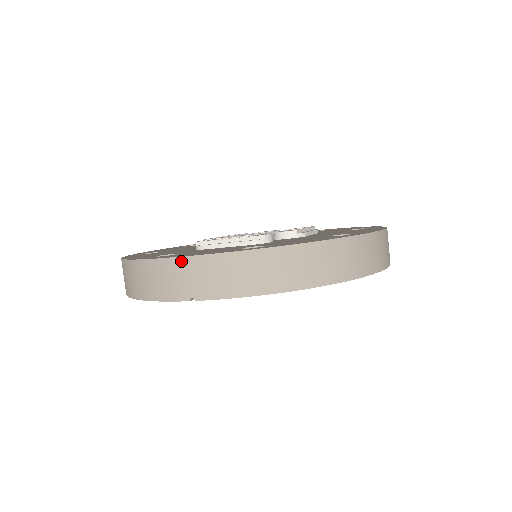
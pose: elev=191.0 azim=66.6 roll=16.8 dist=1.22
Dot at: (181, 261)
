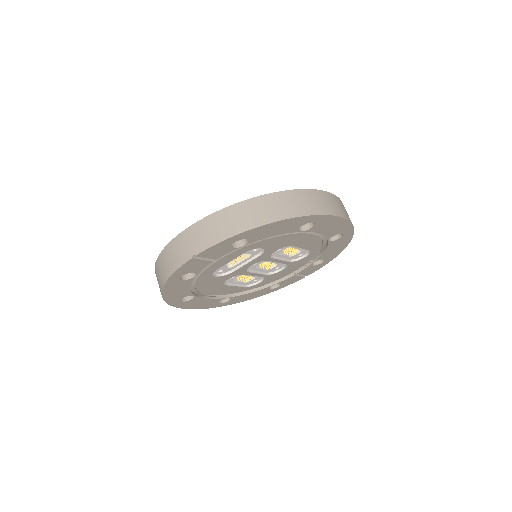
Dot at: (182, 235)
